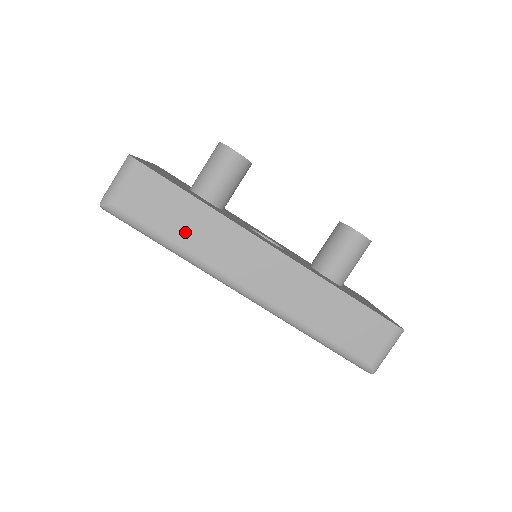
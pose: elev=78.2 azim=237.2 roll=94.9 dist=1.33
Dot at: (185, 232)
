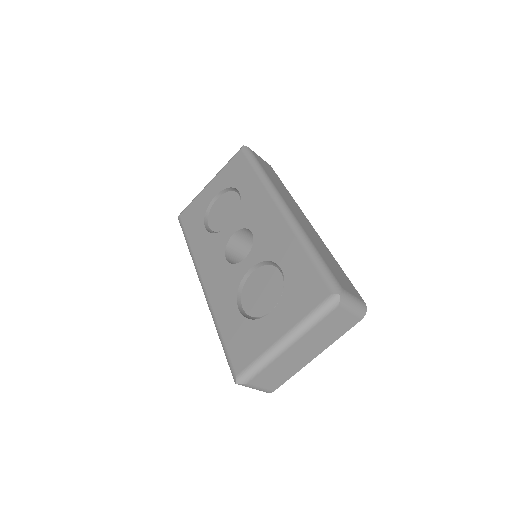
Dot at: (273, 179)
